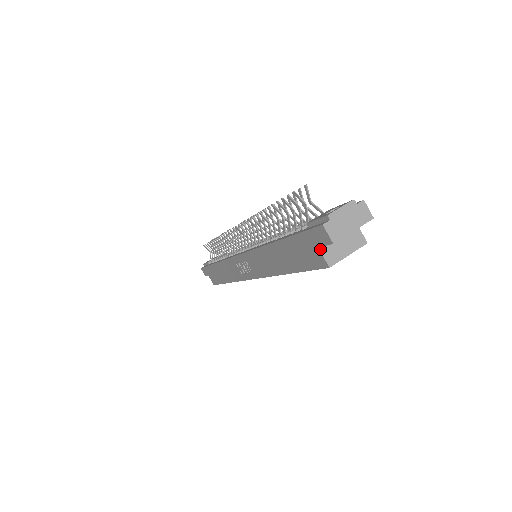
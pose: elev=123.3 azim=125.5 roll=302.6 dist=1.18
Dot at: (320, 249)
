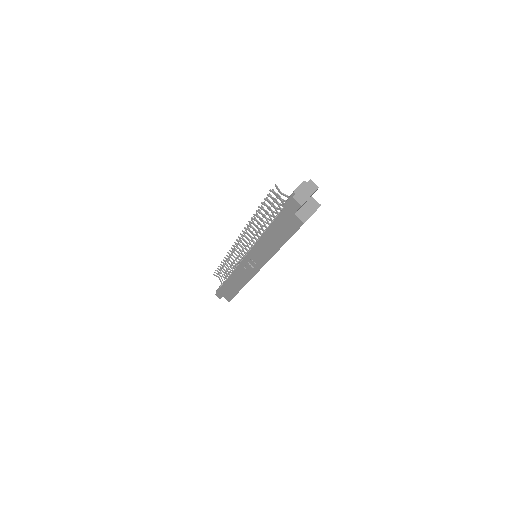
Dot at: (295, 214)
